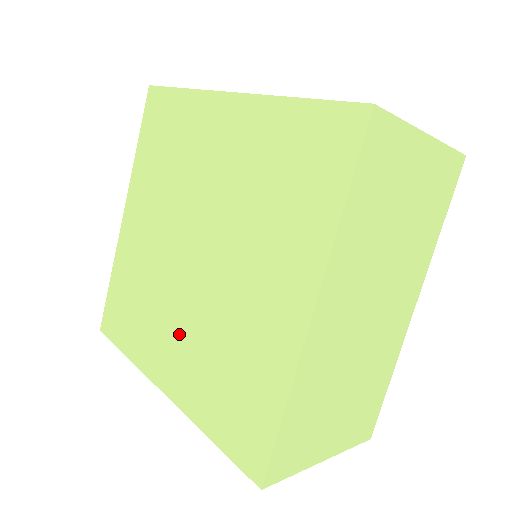
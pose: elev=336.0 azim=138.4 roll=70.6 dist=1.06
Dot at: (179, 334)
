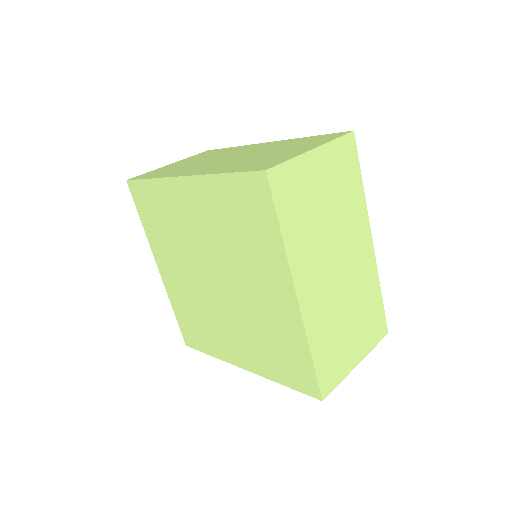
Dot at: (234, 332)
